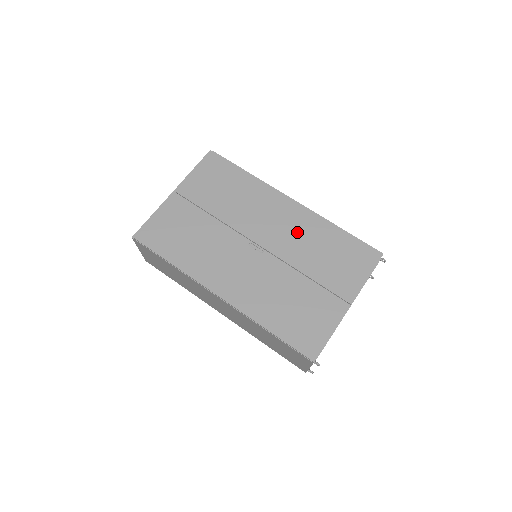
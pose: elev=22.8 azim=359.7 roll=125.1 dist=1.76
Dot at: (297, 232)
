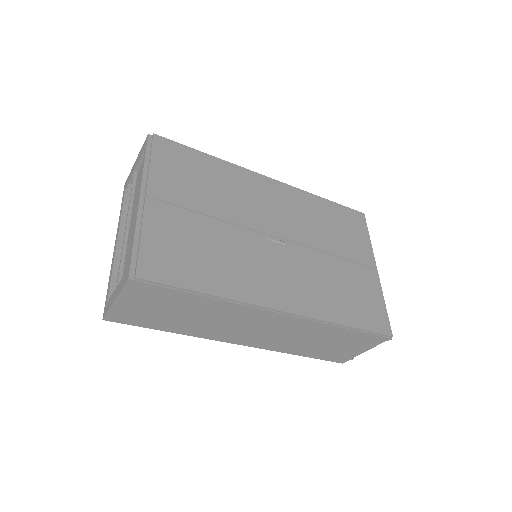
Dot at: (297, 212)
